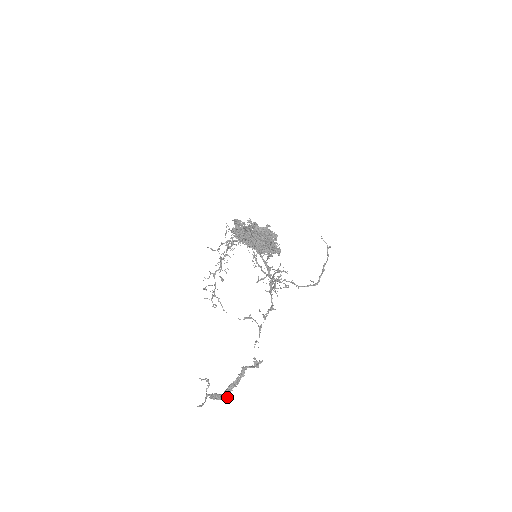
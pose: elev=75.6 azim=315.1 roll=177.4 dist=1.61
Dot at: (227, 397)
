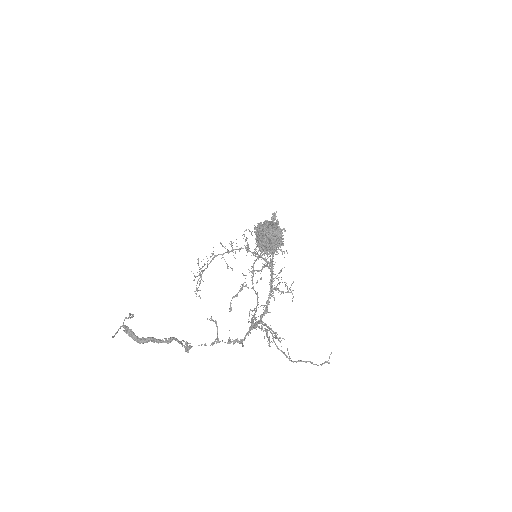
Dot at: occluded
